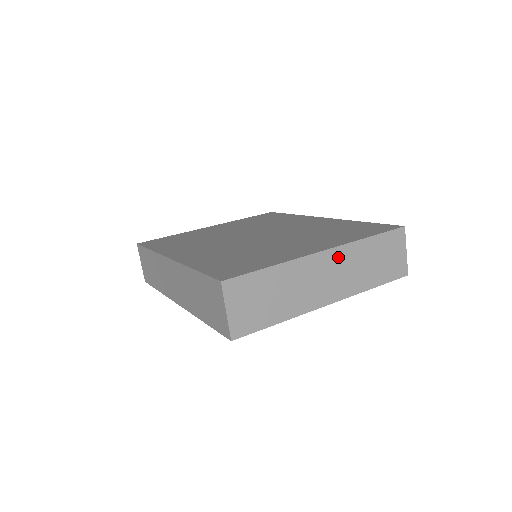
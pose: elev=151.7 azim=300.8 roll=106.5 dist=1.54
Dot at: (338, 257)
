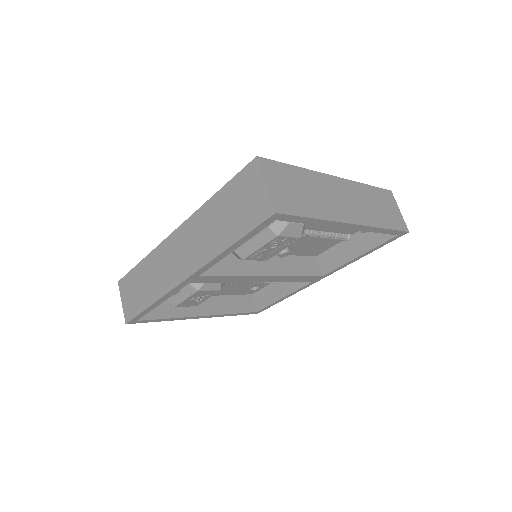
Dot at: (348, 188)
